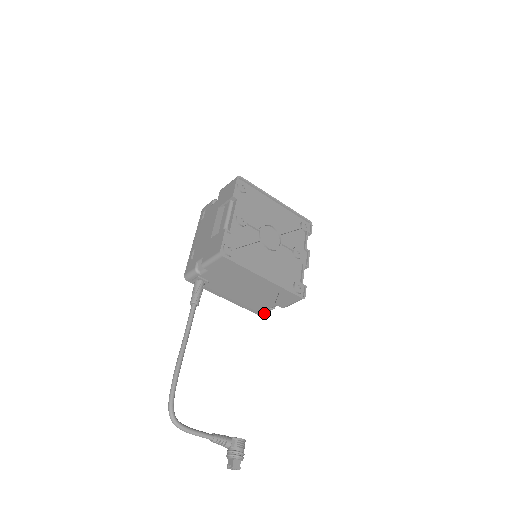
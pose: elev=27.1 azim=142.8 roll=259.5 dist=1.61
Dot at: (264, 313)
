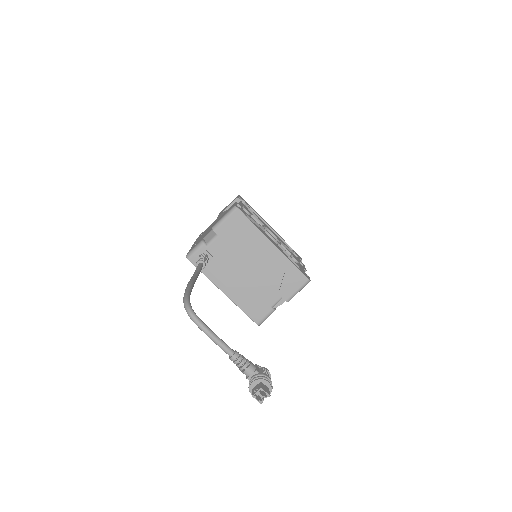
Dot at: (263, 319)
